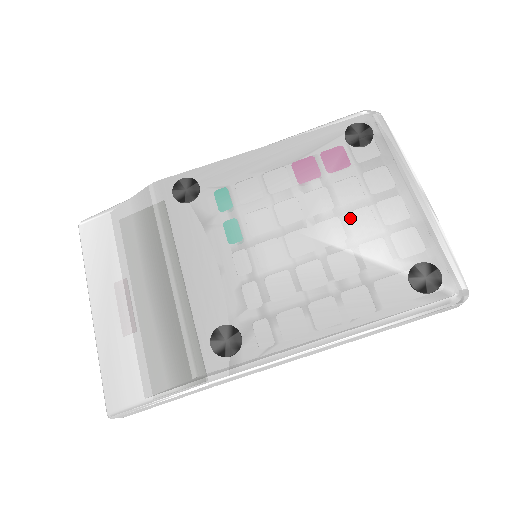
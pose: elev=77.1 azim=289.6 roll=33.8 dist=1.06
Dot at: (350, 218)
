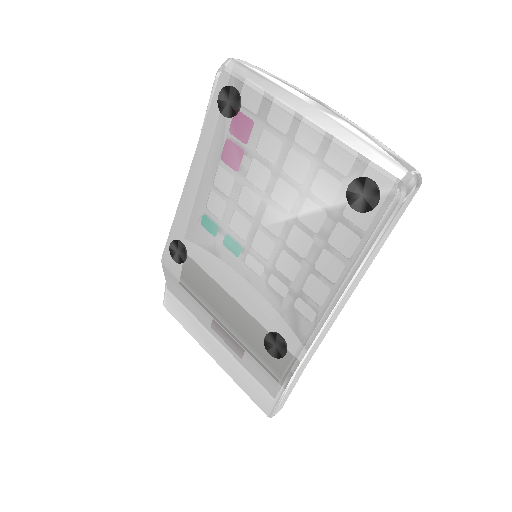
Dot at: (276, 186)
